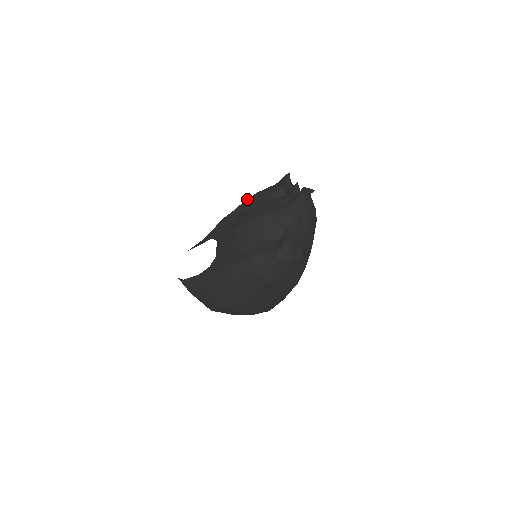
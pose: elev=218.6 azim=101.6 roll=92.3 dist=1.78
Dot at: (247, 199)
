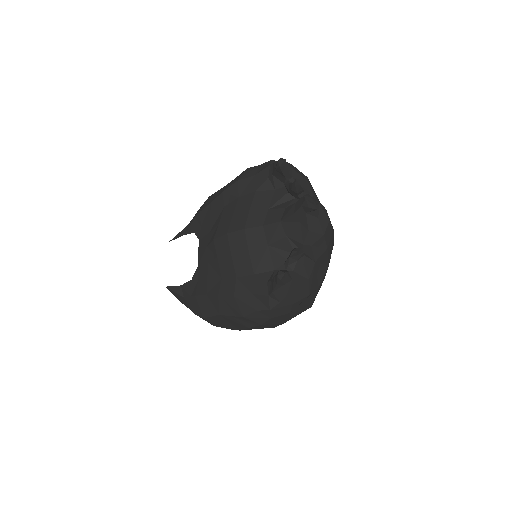
Dot at: (231, 184)
